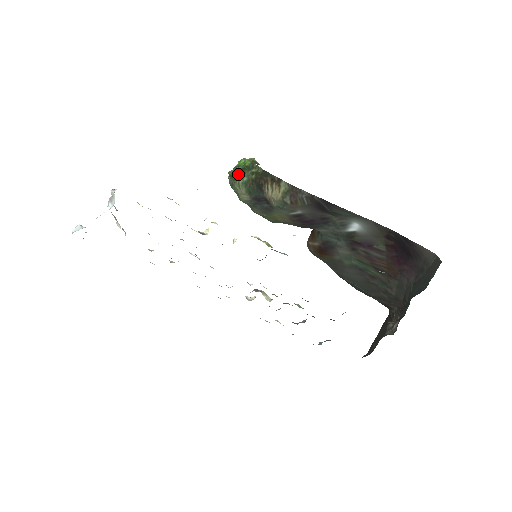
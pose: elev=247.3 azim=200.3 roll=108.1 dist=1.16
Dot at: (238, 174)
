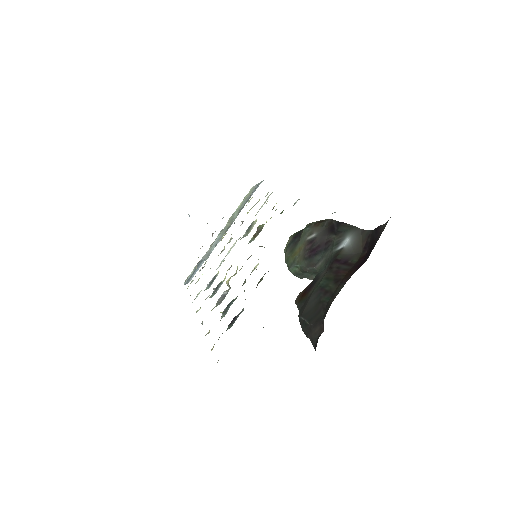
Dot at: occluded
